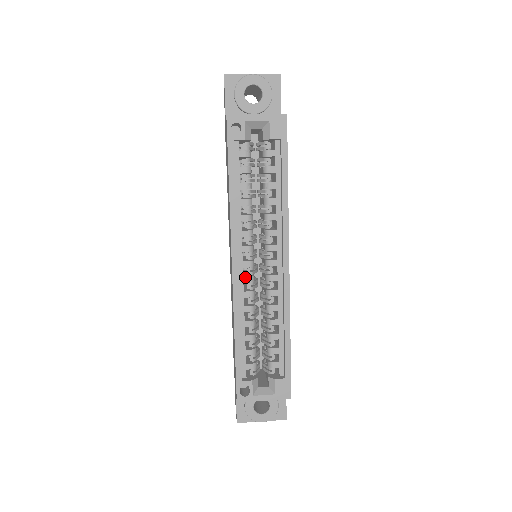
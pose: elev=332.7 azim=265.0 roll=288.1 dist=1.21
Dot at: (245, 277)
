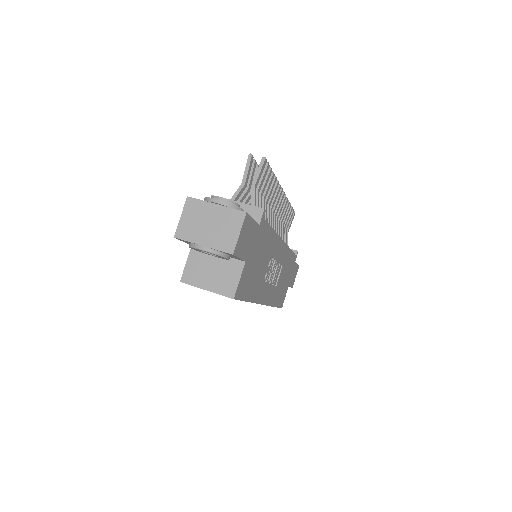
Dot at: occluded
